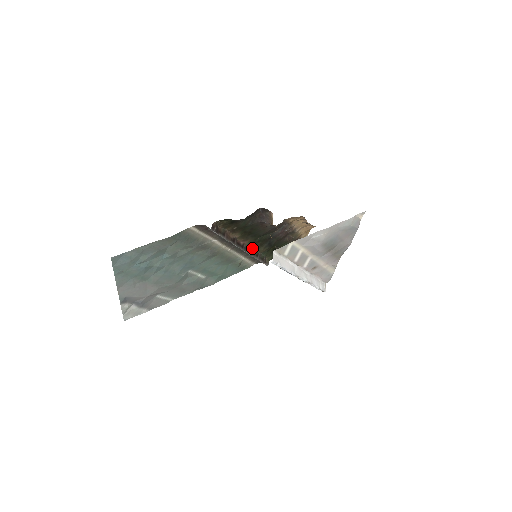
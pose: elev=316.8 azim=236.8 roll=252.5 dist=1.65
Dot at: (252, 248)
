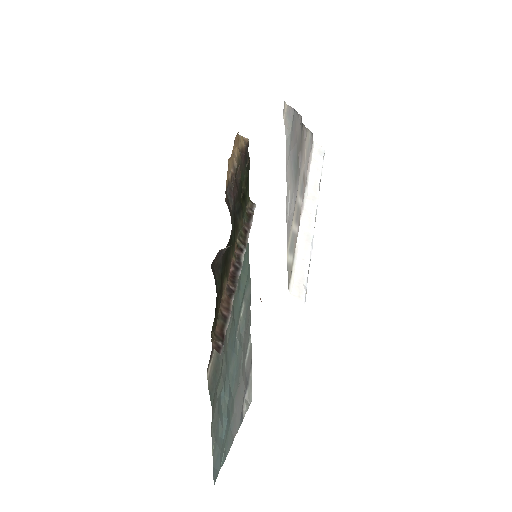
Dot at: (237, 243)
